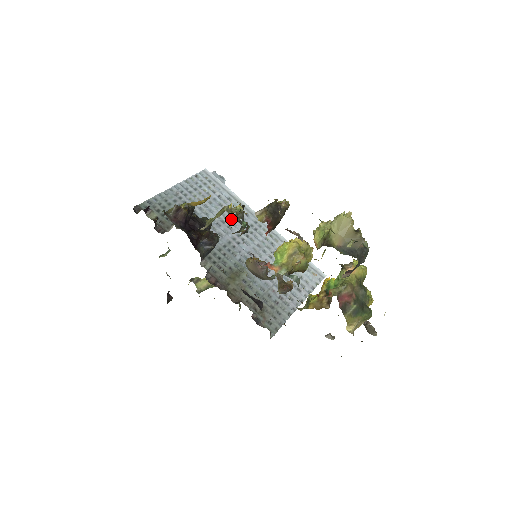
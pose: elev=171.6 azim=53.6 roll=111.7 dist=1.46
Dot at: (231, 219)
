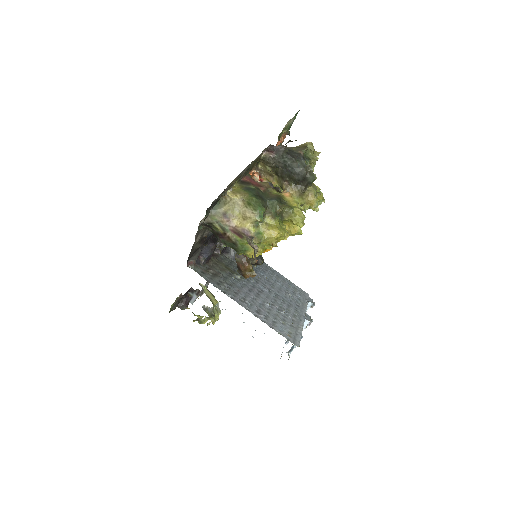
Dot at: (281, 291)
